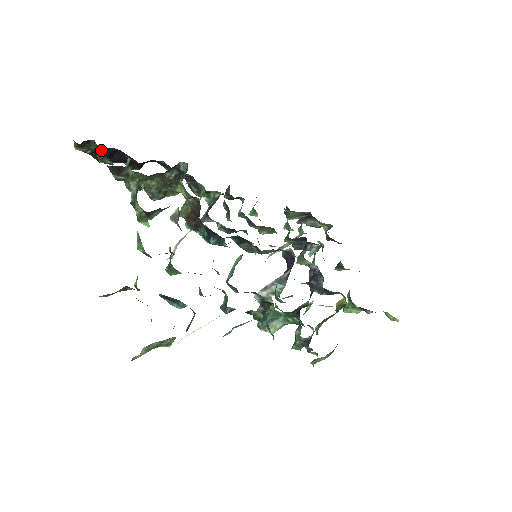
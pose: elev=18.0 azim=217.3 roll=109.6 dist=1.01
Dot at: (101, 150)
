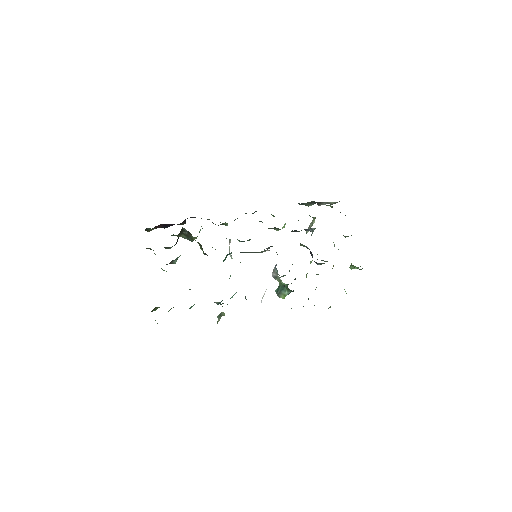
Dot at: (158, 226)
